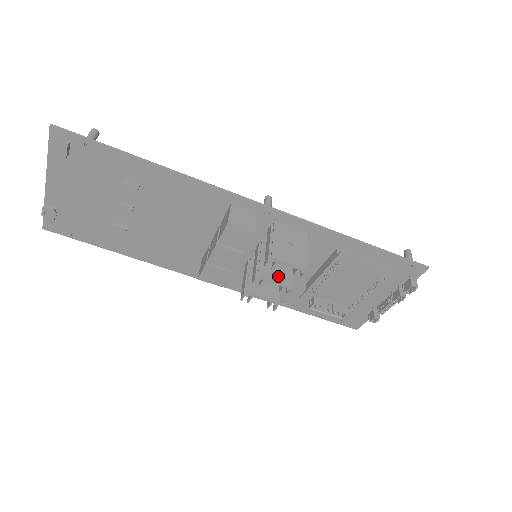
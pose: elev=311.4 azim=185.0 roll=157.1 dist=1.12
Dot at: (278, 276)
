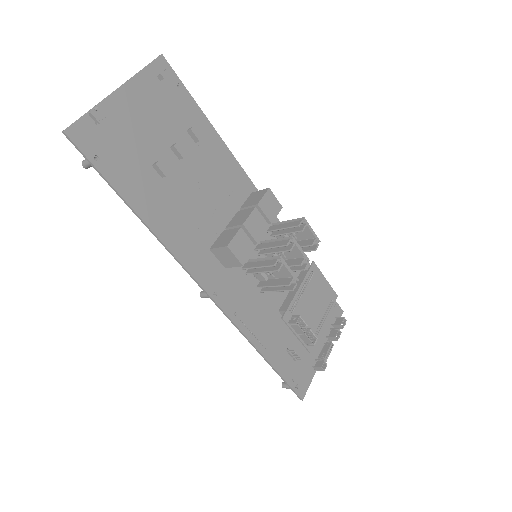
Dot at: (297, 250)
